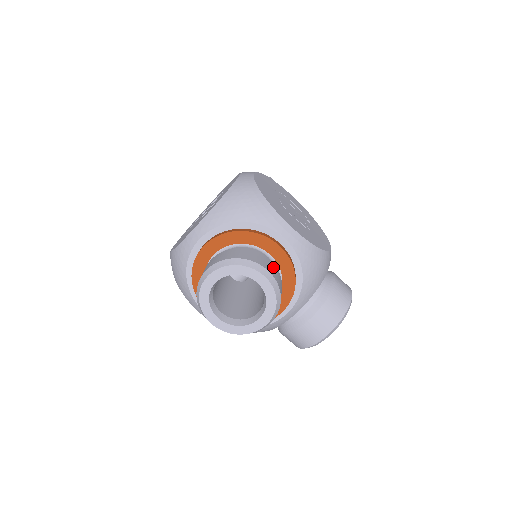
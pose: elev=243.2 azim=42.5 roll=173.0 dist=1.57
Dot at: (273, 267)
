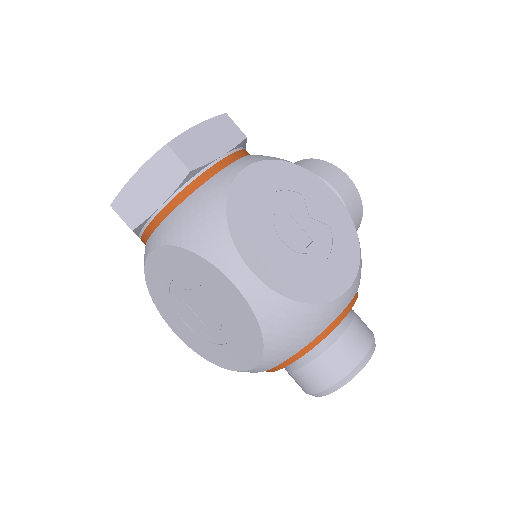
Dot at: (357, 330)
